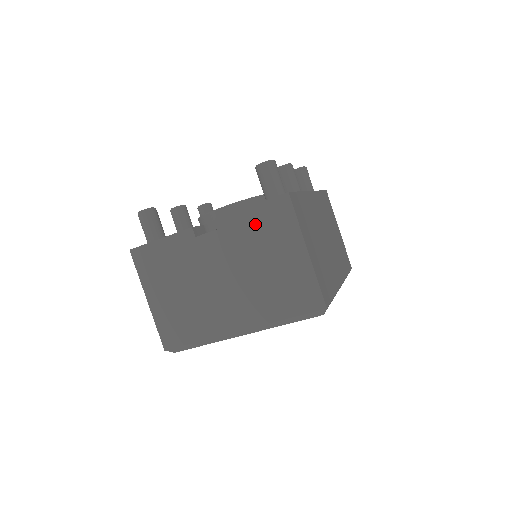
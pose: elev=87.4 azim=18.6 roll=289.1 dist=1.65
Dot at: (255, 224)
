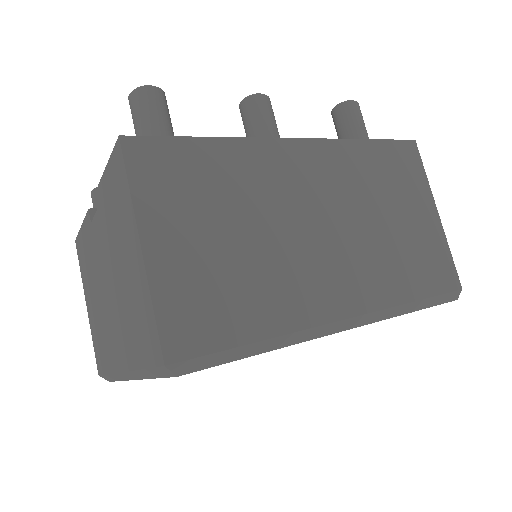
Dot at: (110, 199)
